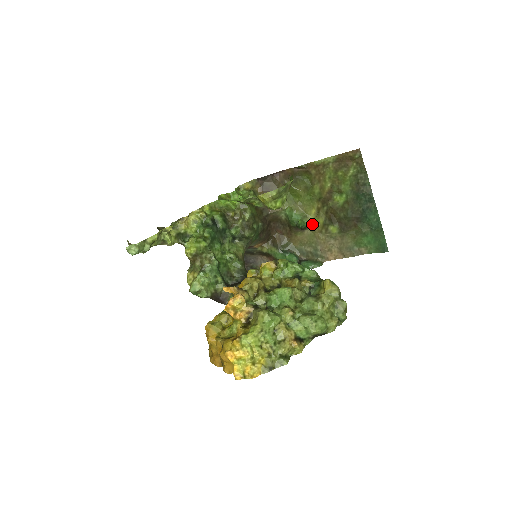
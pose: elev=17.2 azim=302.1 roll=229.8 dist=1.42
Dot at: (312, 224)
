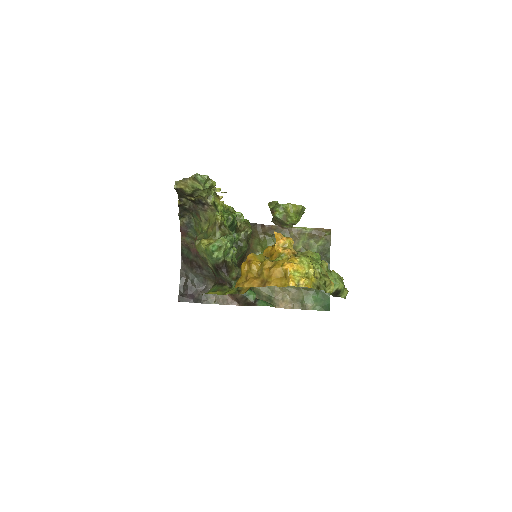
Dot at: occluded
